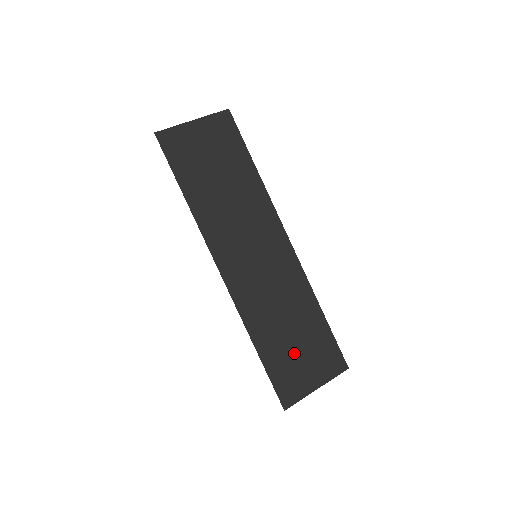
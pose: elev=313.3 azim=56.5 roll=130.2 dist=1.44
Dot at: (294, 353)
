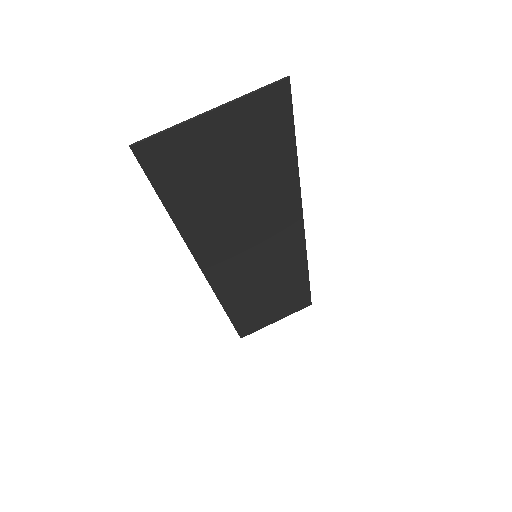
Dot at: (265, 309)
